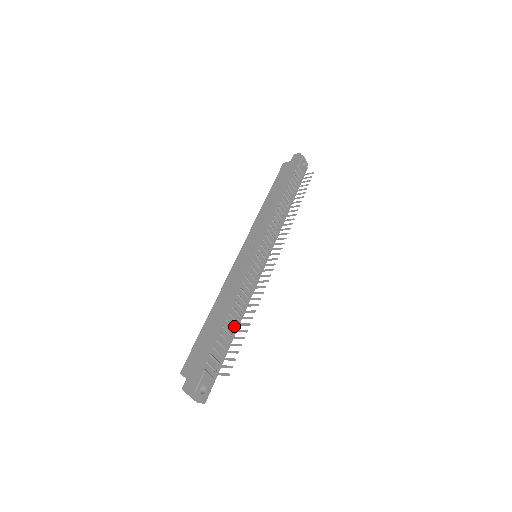
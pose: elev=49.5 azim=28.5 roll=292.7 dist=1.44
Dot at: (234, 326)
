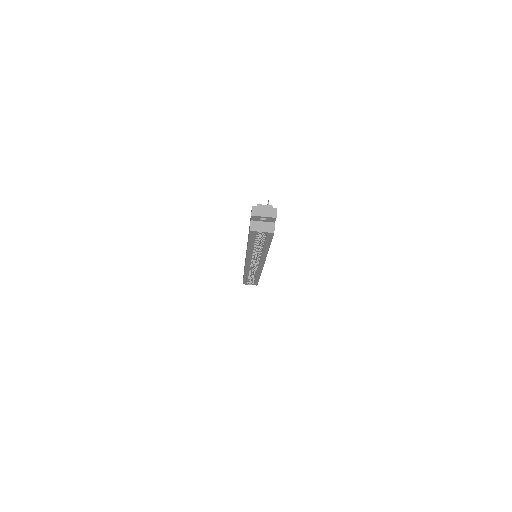
Dot at: occluded
